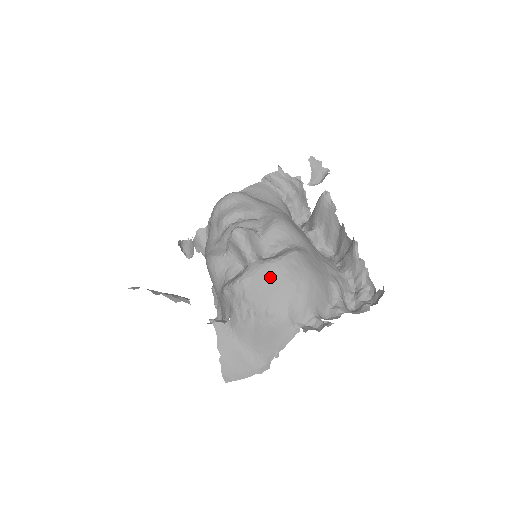
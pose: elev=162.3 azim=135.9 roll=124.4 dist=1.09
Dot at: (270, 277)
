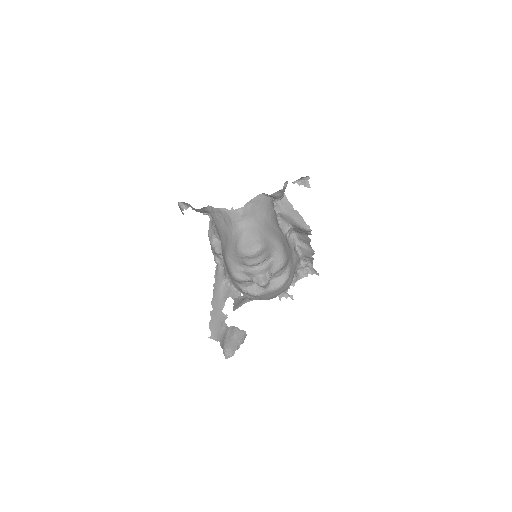
Dot at: (274, 293)
